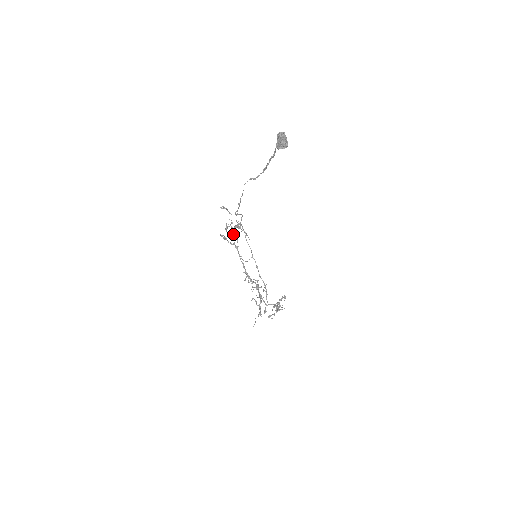
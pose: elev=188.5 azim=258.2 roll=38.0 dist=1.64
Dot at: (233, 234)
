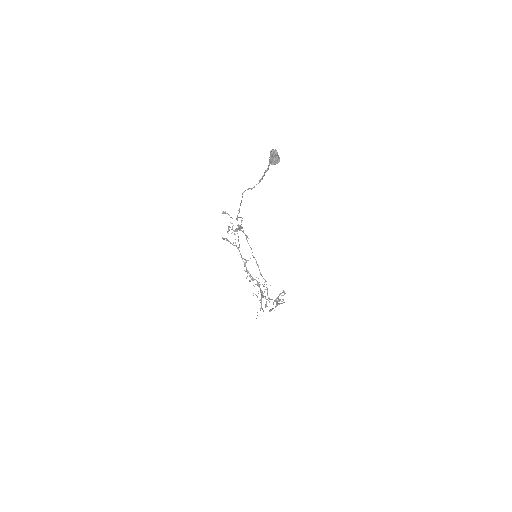
Dot at: occluded
